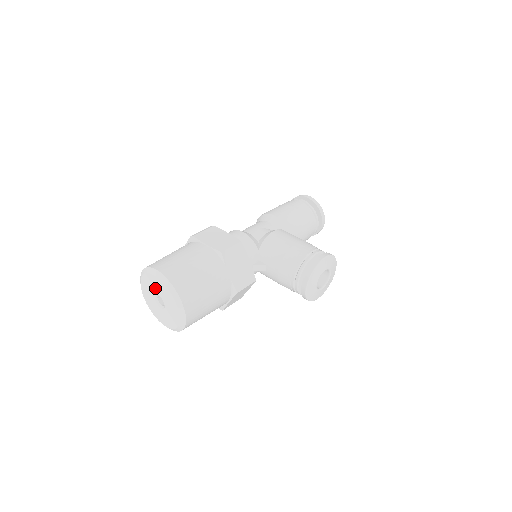
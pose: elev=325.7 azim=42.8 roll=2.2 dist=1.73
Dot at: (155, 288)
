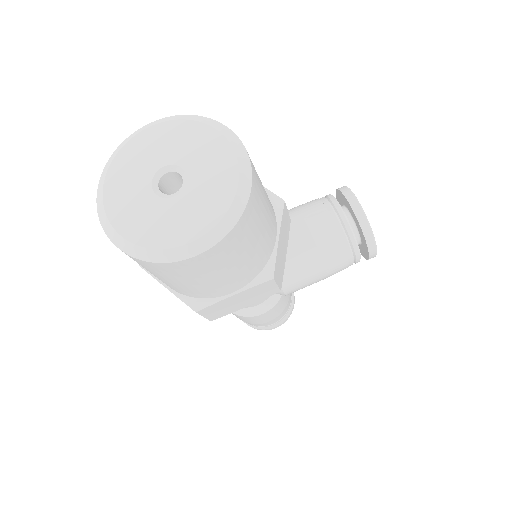
Dot at: (150, 159)
